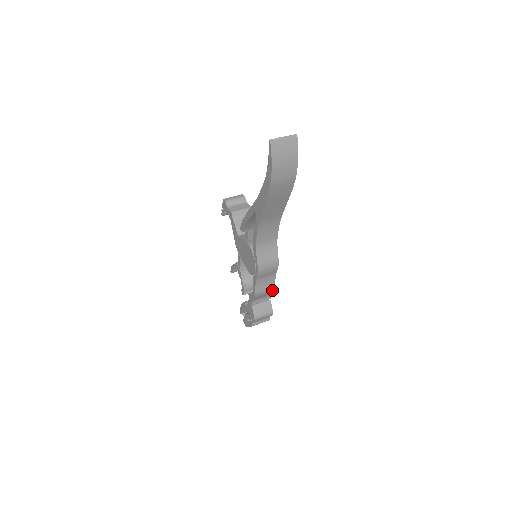
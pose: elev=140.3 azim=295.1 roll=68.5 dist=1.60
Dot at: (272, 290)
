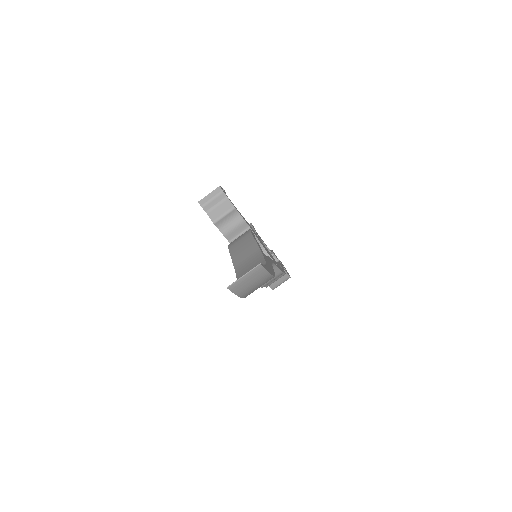
Dot at: (283, 275)
